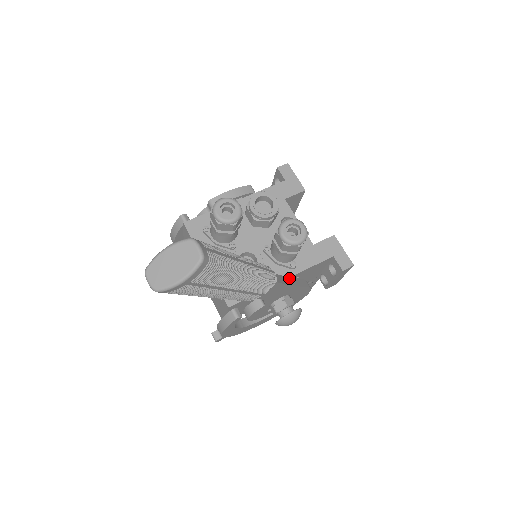
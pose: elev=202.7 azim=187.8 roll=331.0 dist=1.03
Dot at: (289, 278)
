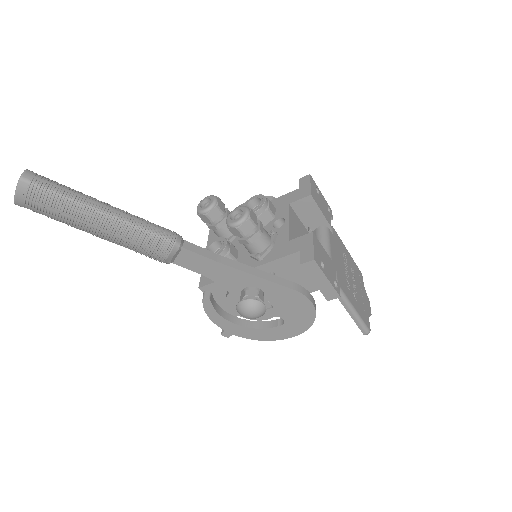
Dot at: (240, 264)
